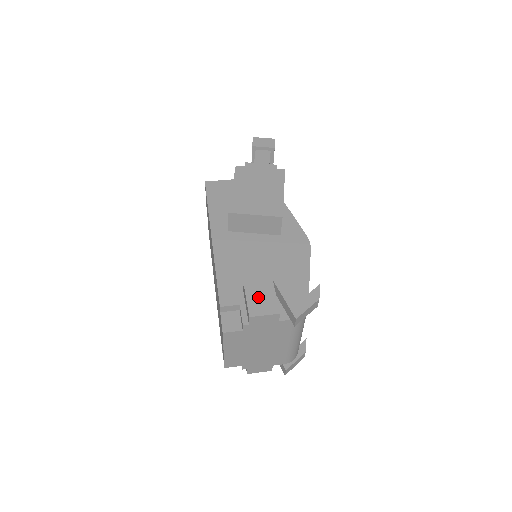
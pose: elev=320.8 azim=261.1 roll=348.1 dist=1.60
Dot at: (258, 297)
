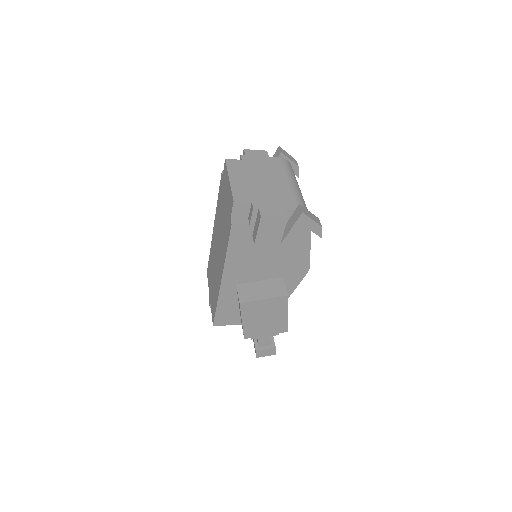
Dot at: occluded
